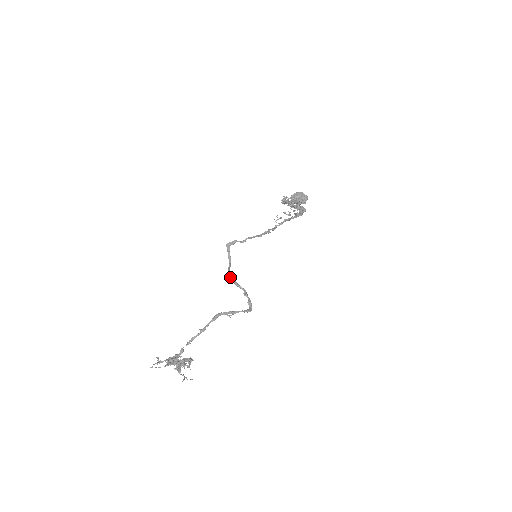
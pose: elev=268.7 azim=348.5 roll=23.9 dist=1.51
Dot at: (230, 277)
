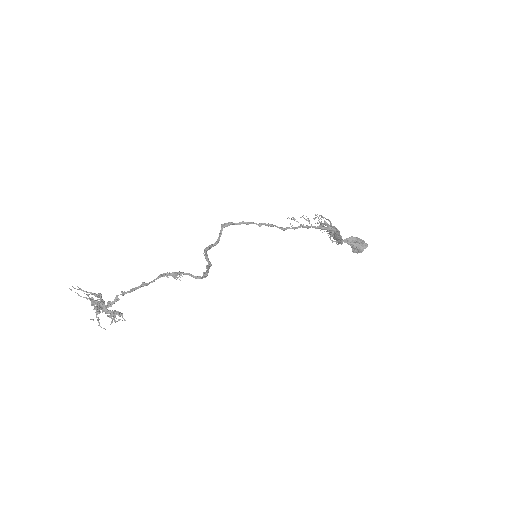
Dot at: (205, 250)
